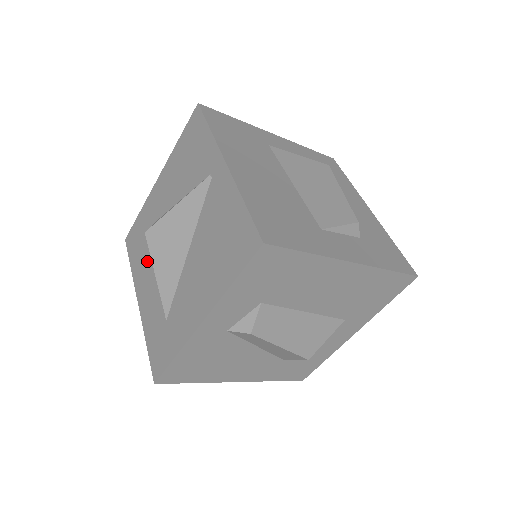
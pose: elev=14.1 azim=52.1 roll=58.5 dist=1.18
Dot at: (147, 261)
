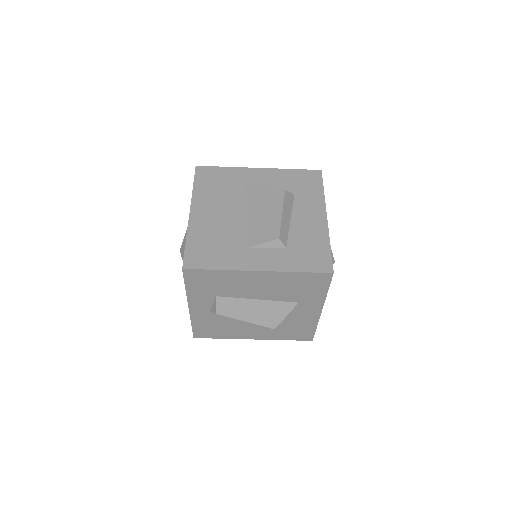
Dot at: occluded
